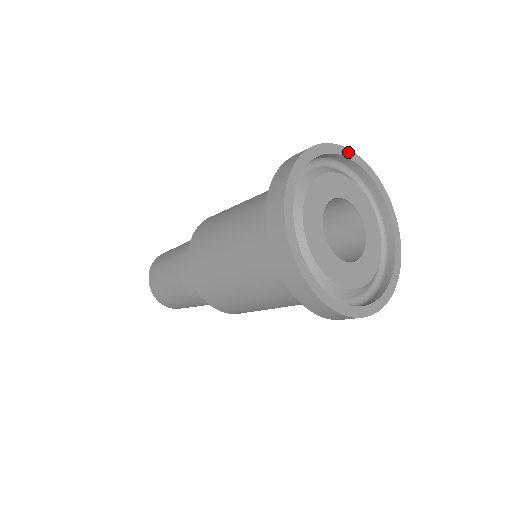
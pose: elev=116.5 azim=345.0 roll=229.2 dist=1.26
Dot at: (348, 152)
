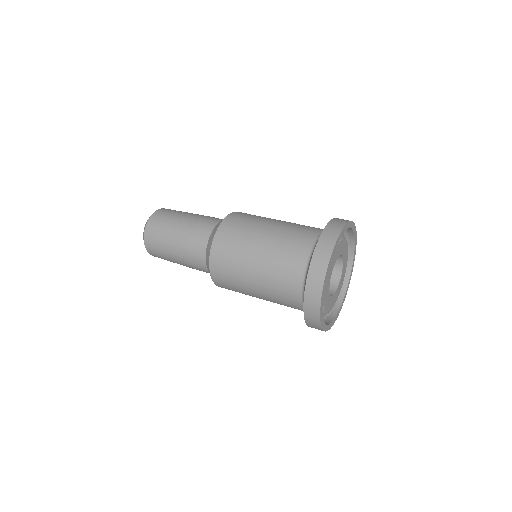
Dot at: (353, 224)
